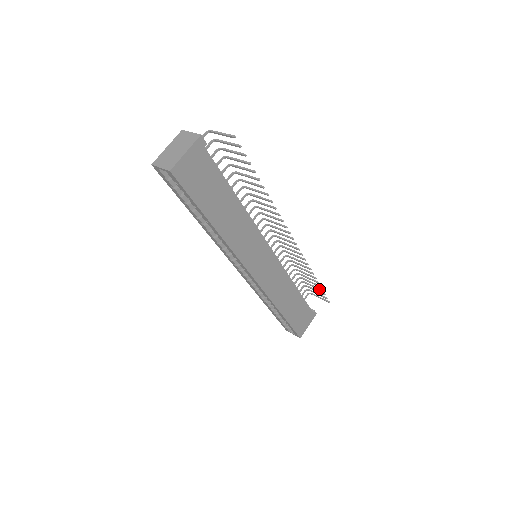
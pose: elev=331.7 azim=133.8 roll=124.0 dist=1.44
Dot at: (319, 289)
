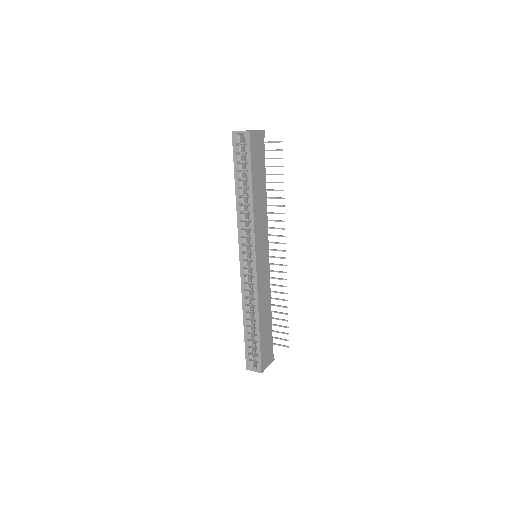
Dot at: (284, 326)
